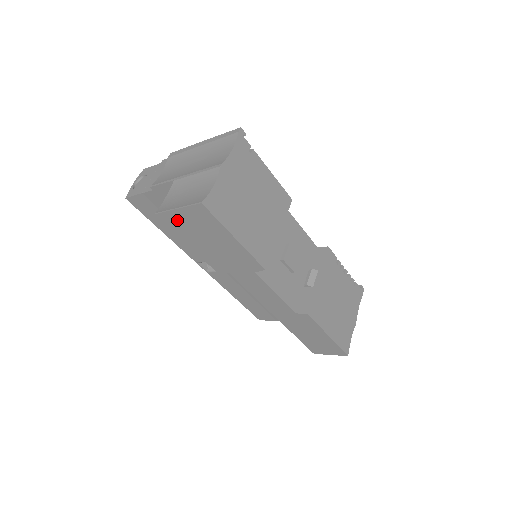
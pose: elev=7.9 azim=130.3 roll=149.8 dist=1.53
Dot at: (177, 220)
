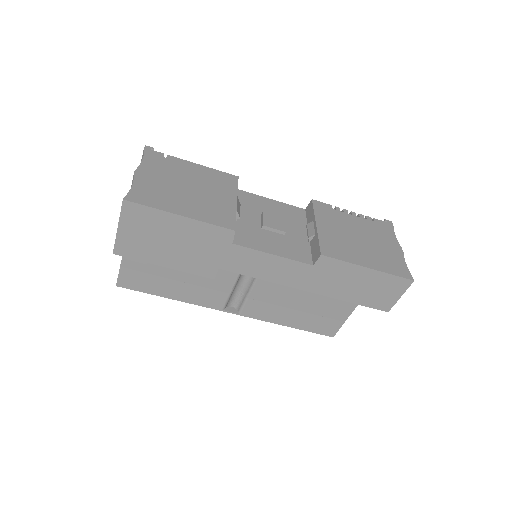
Dot at: (130, 242)
